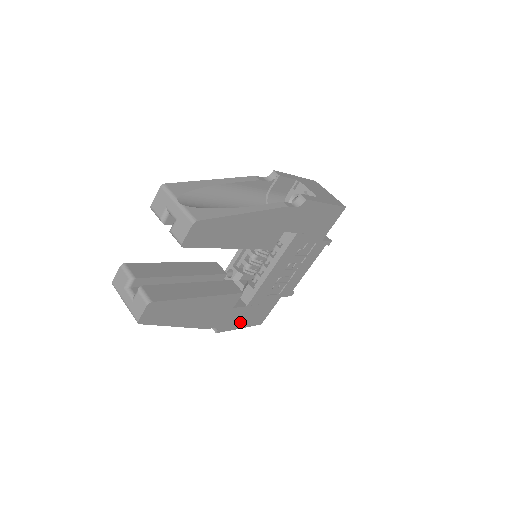
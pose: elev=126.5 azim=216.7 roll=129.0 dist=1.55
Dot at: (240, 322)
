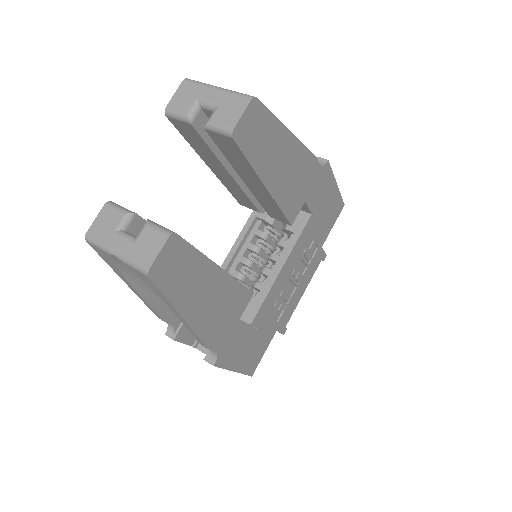
Dot at: (237, 357)
